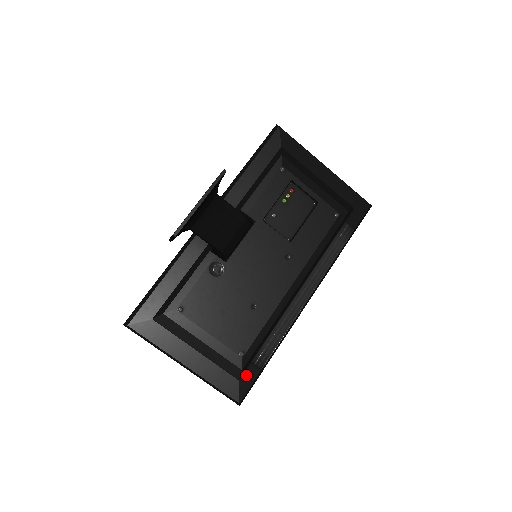
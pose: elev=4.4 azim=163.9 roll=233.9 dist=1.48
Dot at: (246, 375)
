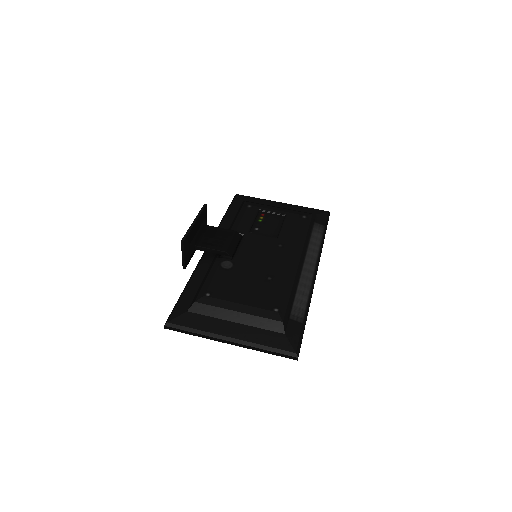
Dot at: (290, 329)
